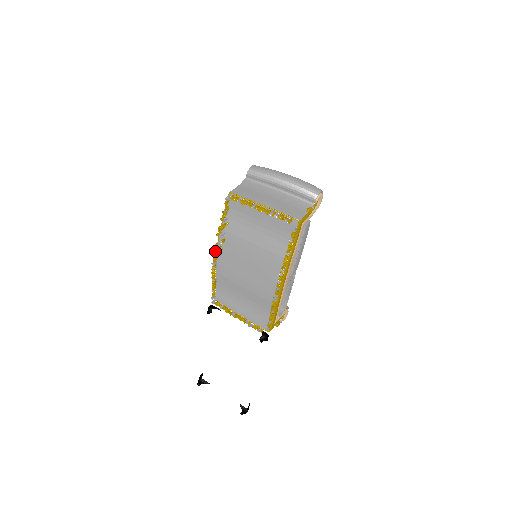
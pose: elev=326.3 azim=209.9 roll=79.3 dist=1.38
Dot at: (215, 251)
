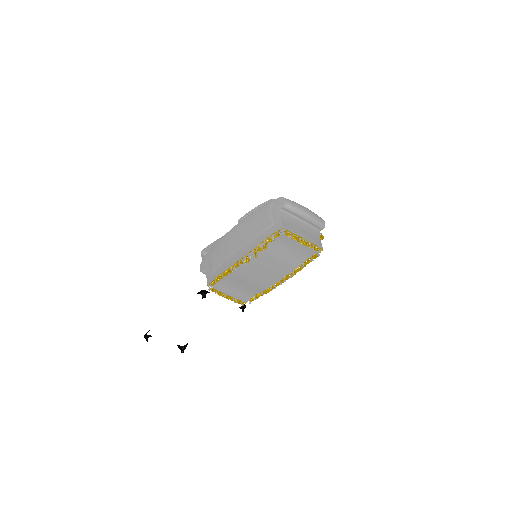
Dot at: (241, 261)
